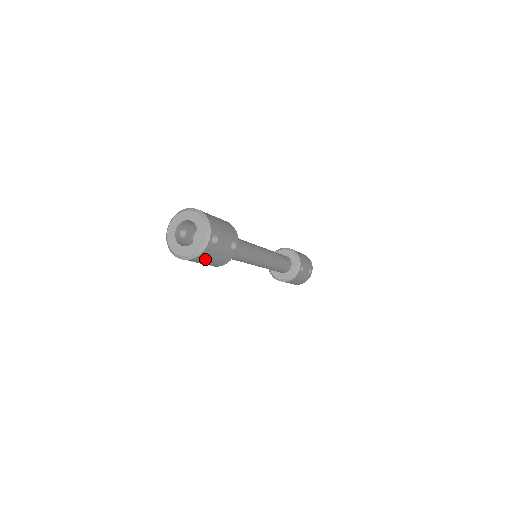
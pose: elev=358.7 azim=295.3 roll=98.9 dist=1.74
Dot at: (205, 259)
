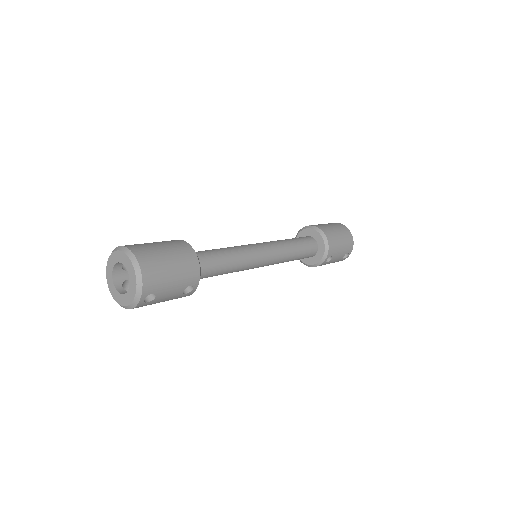
Dot at: occluded
